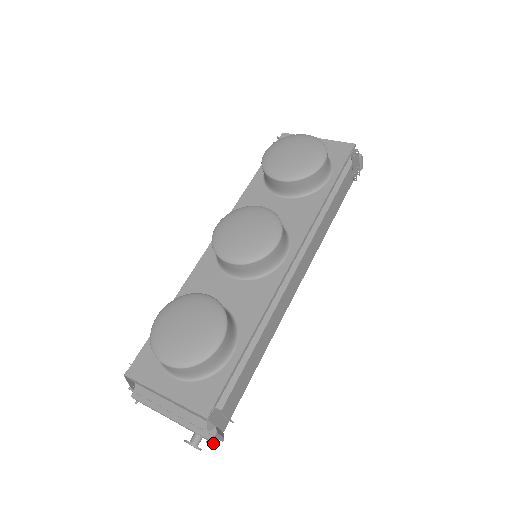
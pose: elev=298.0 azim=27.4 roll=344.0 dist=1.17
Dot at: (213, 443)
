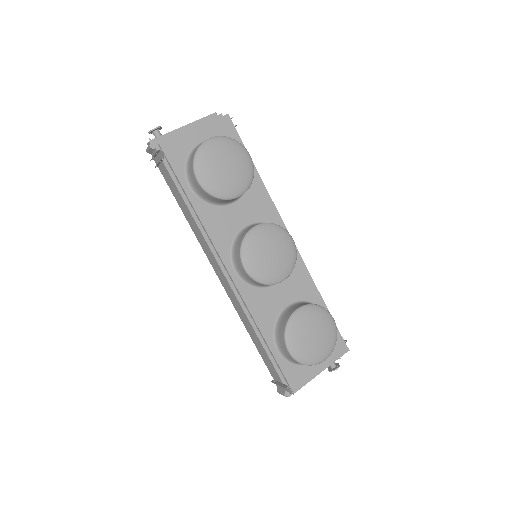
Dot at: occluded
